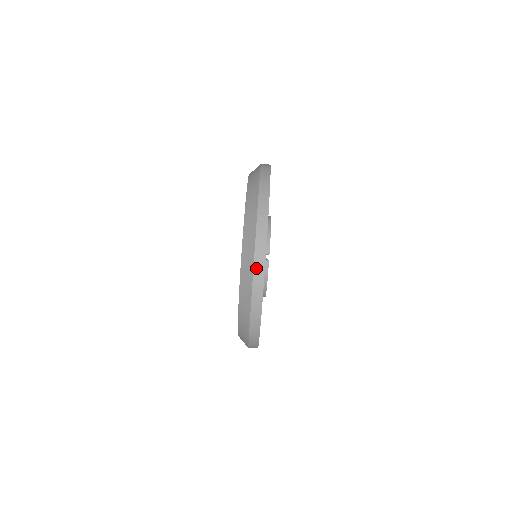
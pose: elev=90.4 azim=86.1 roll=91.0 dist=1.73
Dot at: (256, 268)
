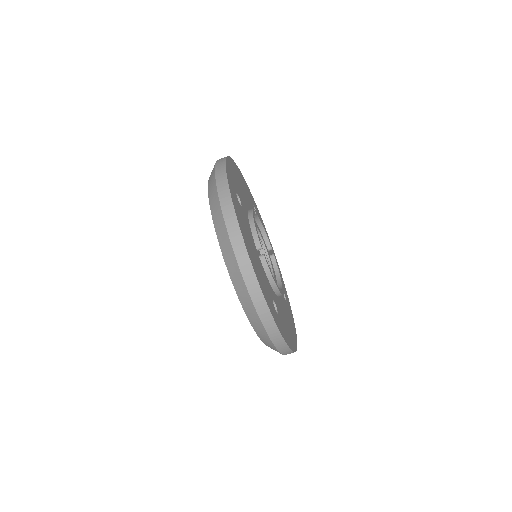
Dot at: (242, 268)
